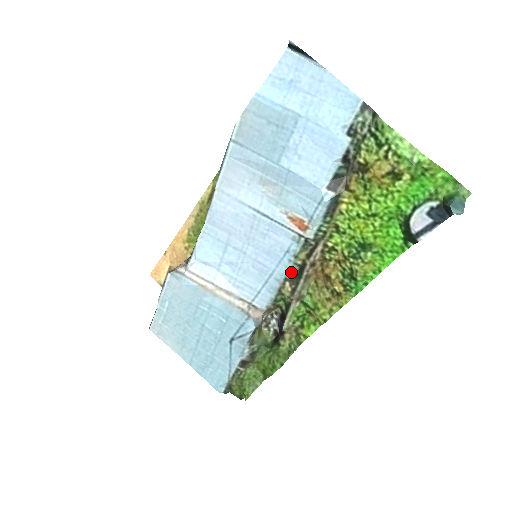
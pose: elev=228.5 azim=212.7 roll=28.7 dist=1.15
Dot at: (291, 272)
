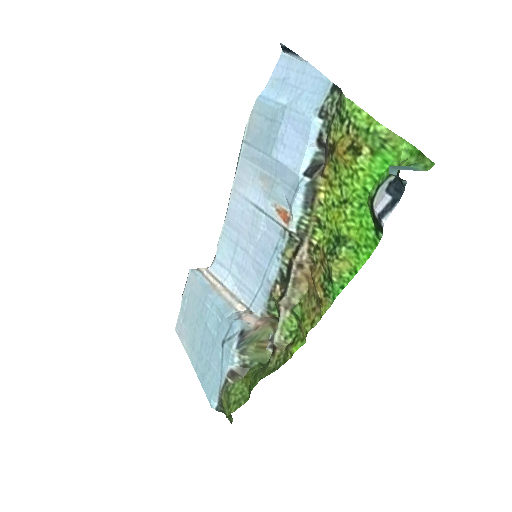
Dot at: (281, 273)
